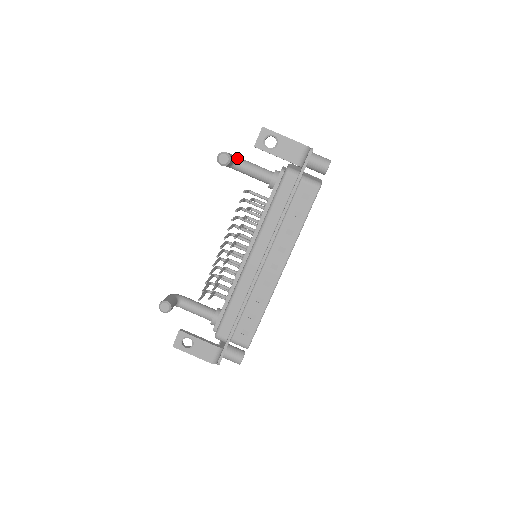
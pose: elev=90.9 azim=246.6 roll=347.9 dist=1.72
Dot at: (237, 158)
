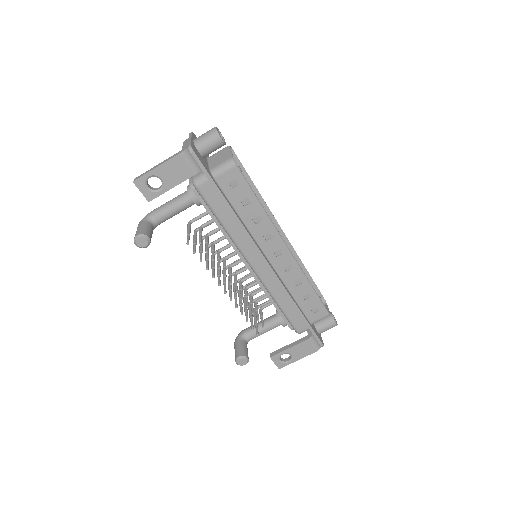
Dot at: (150, 216)
